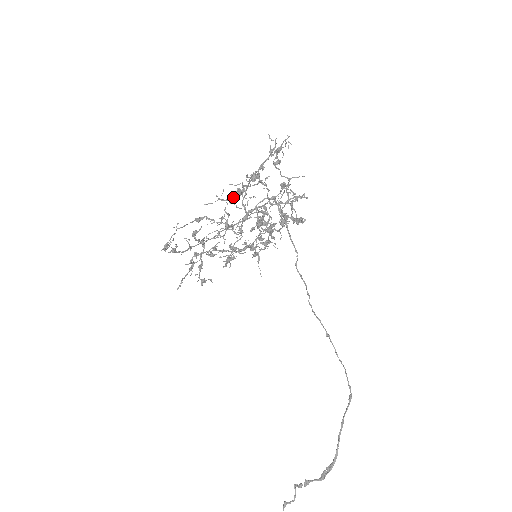
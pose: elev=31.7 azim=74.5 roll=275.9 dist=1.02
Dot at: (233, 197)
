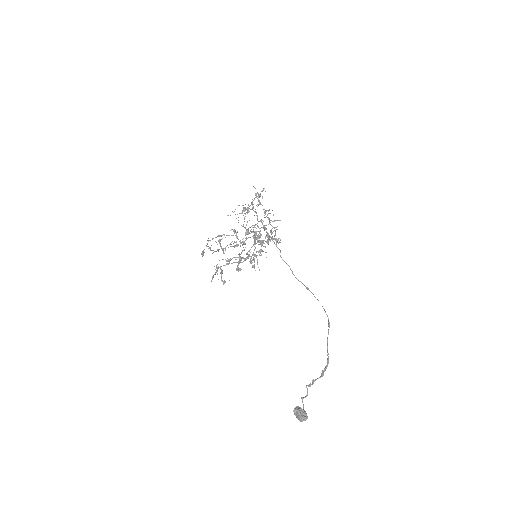
Dot at: (242, 210)
